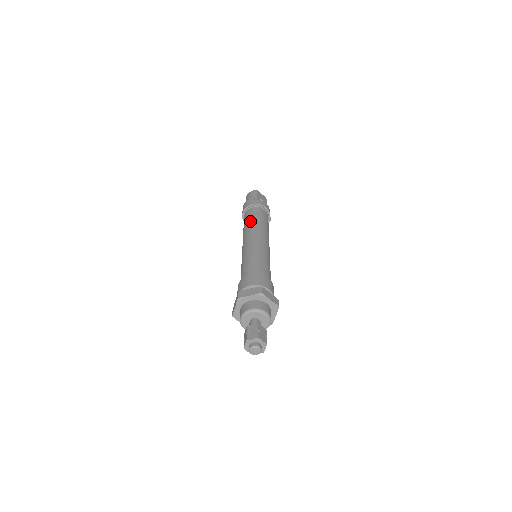
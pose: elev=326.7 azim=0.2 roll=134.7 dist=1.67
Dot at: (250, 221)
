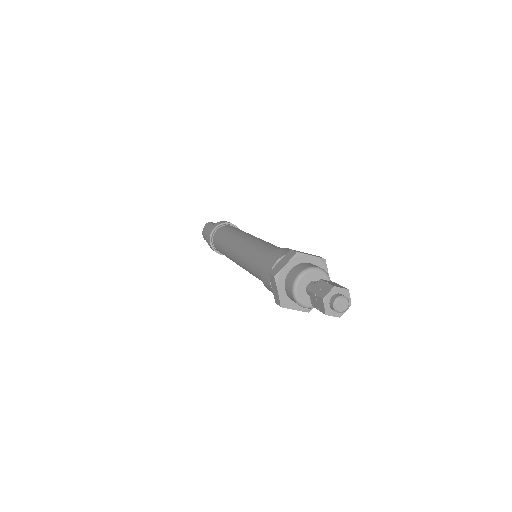
Dot at: (224, 237)
